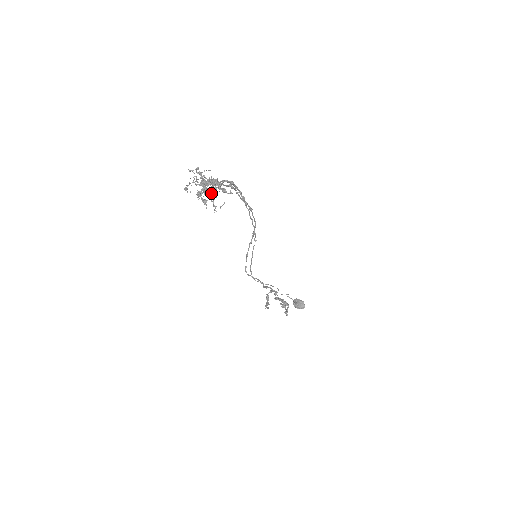
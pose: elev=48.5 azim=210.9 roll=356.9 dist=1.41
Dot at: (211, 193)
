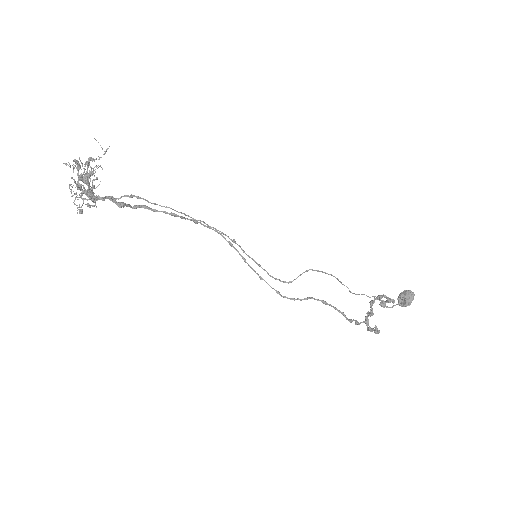
Dot at: (77, 164)
